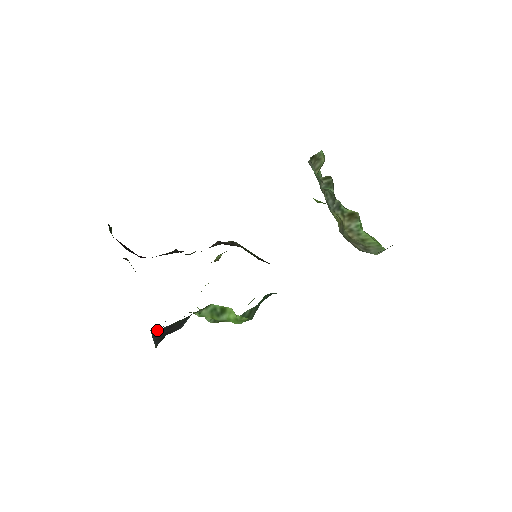
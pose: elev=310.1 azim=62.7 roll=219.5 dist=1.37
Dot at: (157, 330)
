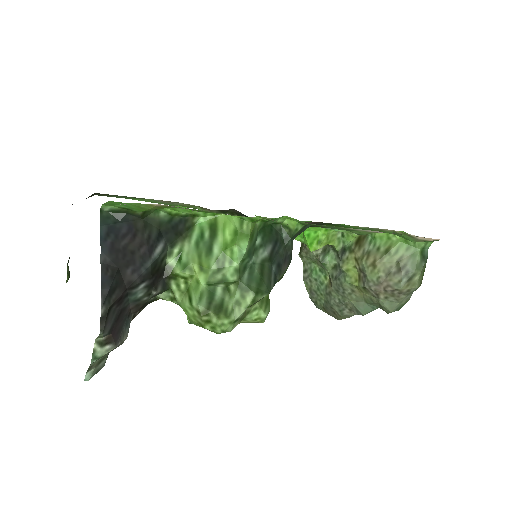
Dot at: (110, 222)
